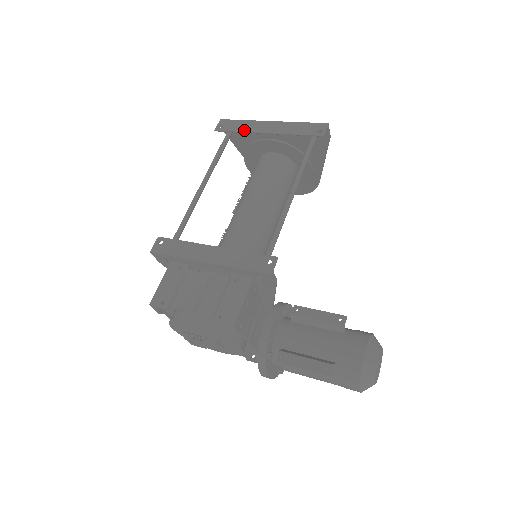
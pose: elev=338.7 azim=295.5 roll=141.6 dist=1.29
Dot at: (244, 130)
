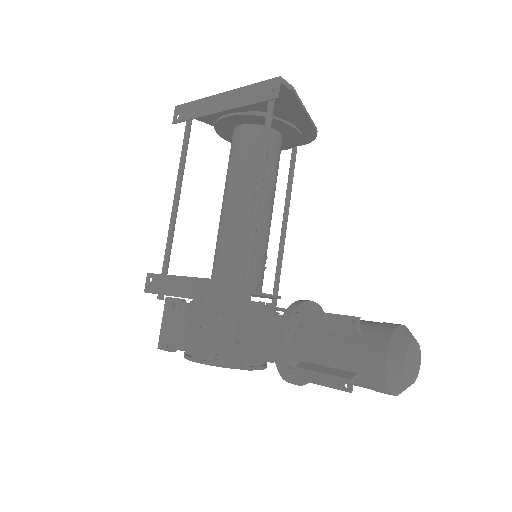
Dot at: (198, 115)
